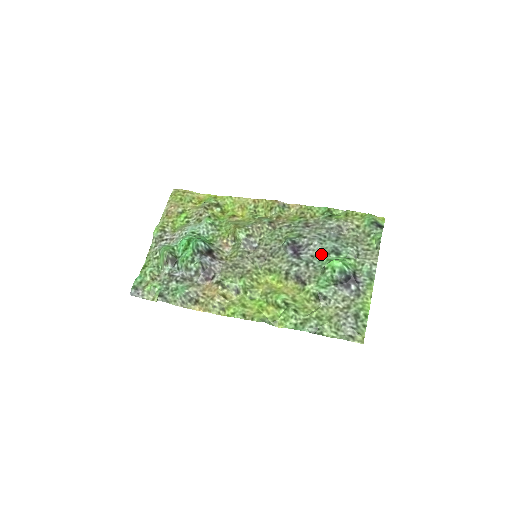
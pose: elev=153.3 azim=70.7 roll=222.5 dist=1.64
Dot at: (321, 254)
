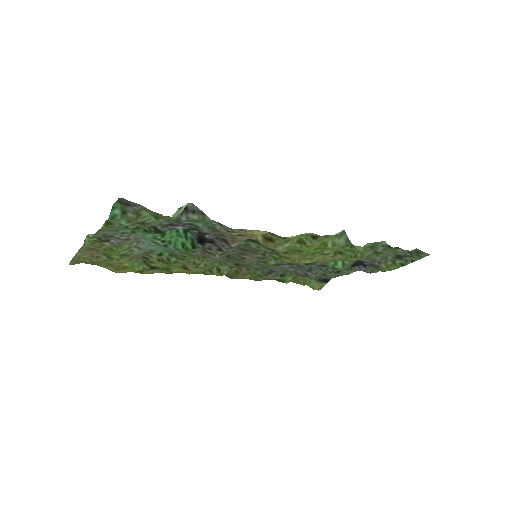
Dot at: occluded
